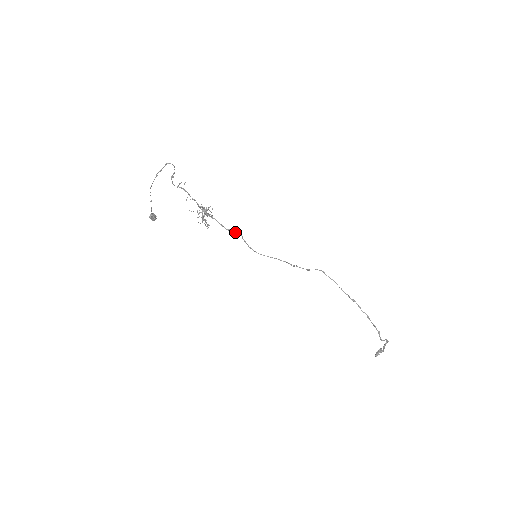
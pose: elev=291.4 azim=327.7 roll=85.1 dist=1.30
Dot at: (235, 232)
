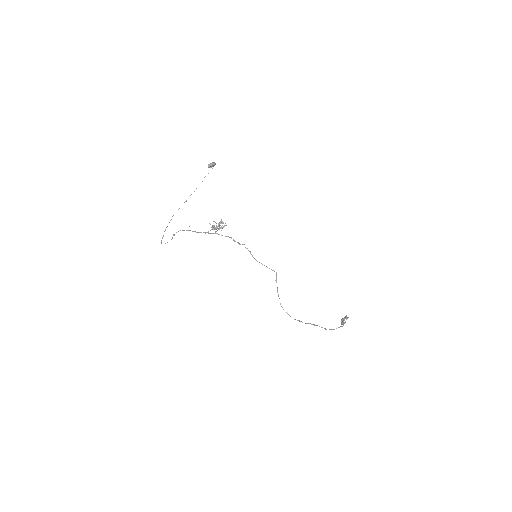
Dot at: (238, 243)
